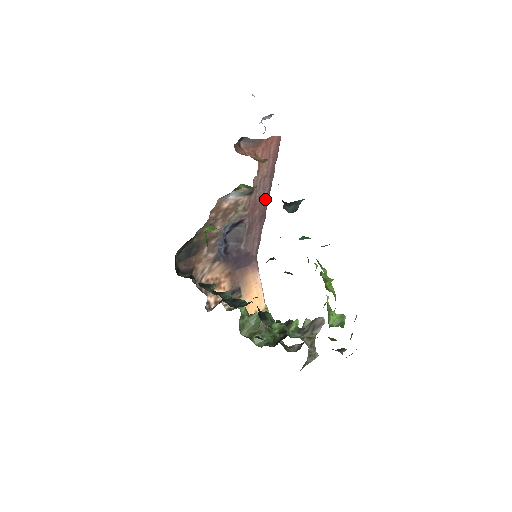
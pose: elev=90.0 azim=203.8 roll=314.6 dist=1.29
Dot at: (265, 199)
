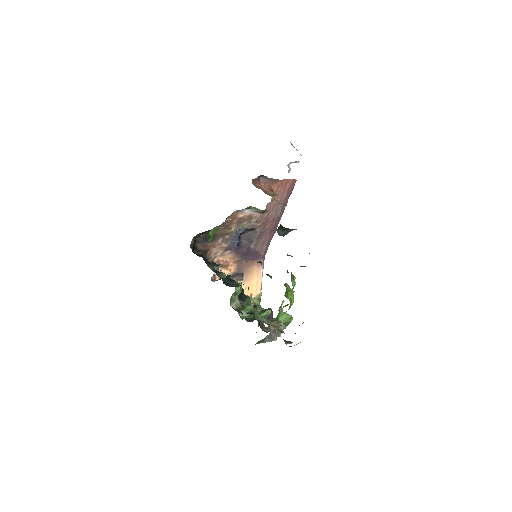
Dot at: (277, 219)
